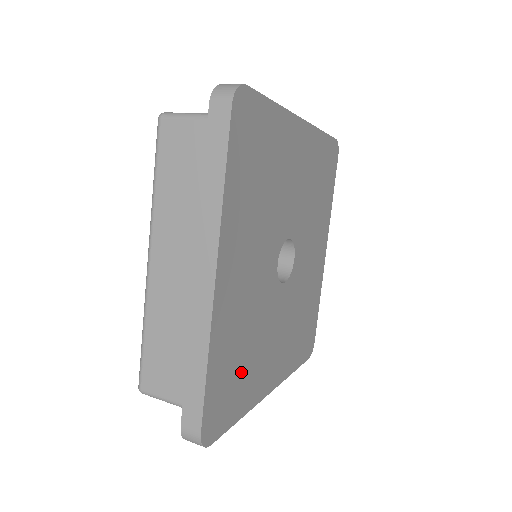
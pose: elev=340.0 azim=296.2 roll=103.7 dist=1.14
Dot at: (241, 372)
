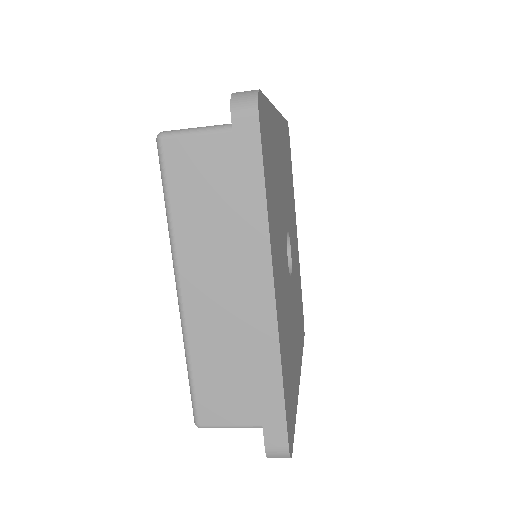
Dot at: (291, 374)
